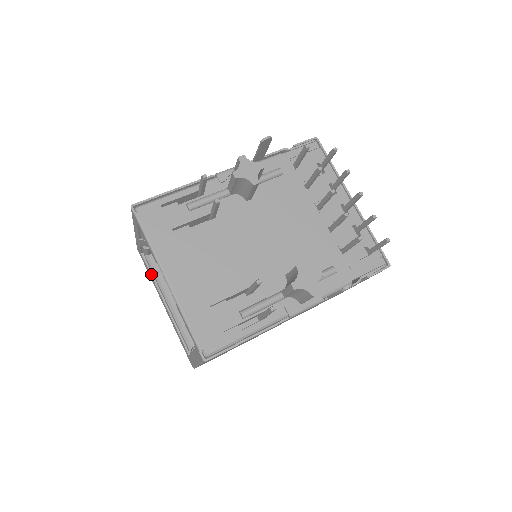
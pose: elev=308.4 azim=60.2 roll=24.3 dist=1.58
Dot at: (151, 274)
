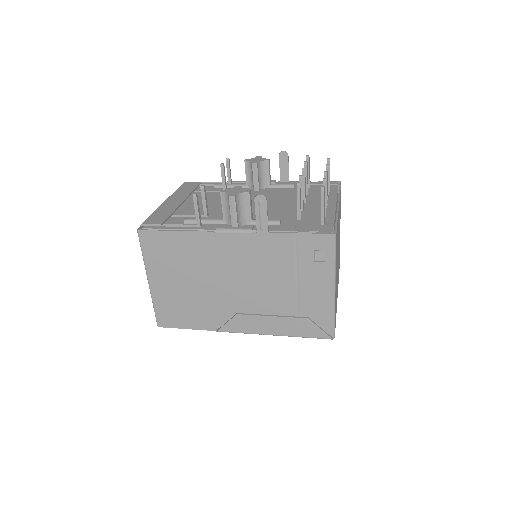
Dot at: occluded
